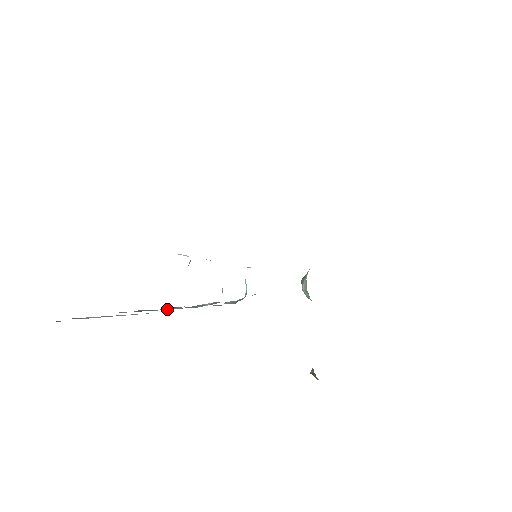
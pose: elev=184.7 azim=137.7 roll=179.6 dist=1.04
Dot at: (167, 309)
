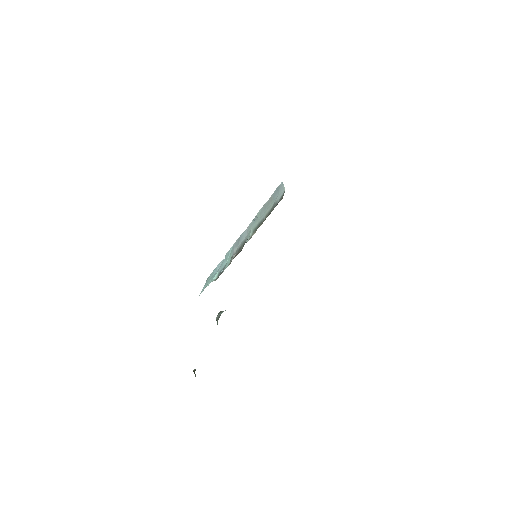
Dot at: occluded
